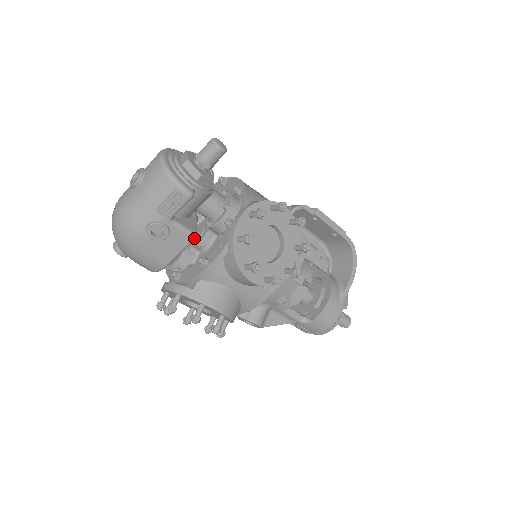
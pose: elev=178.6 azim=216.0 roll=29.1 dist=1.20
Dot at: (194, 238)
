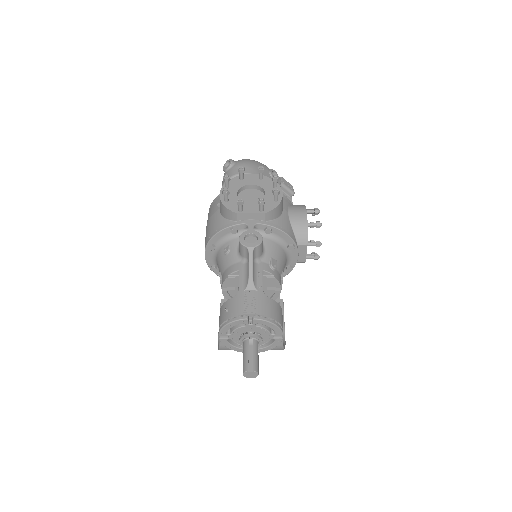
Dot at: occluded
